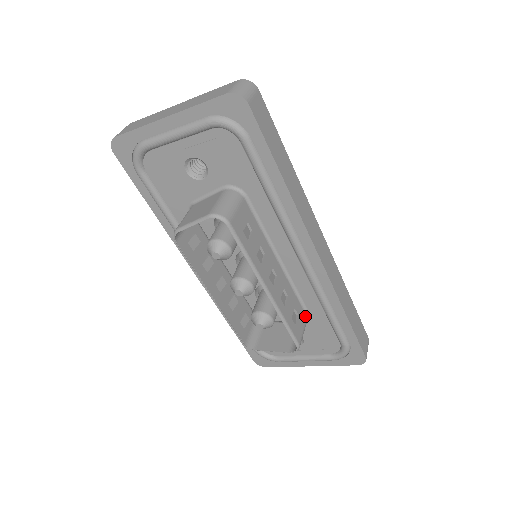
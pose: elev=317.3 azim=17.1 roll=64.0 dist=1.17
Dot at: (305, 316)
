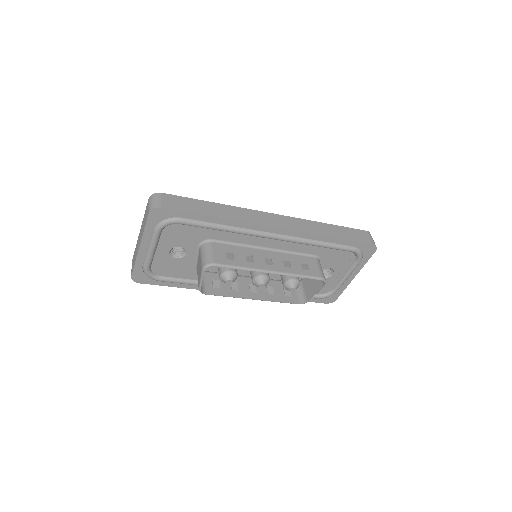
Dot at: (313, 259)
